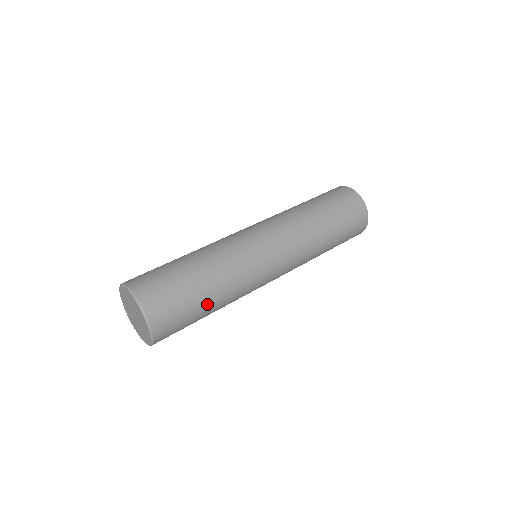
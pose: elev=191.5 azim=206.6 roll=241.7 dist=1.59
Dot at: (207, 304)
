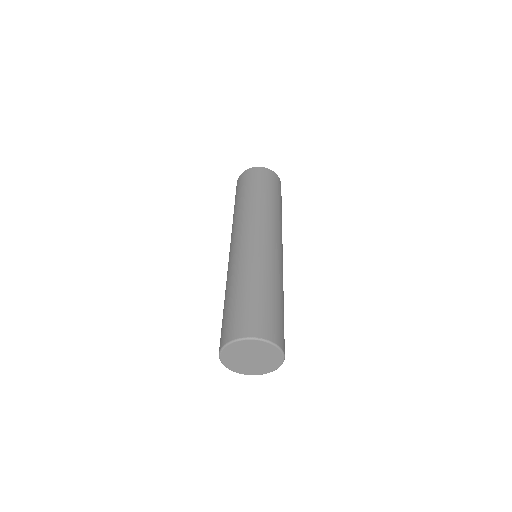
Dot at: (259, 291)
